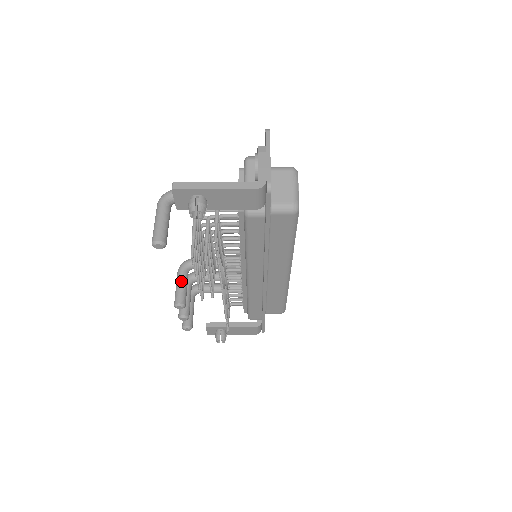
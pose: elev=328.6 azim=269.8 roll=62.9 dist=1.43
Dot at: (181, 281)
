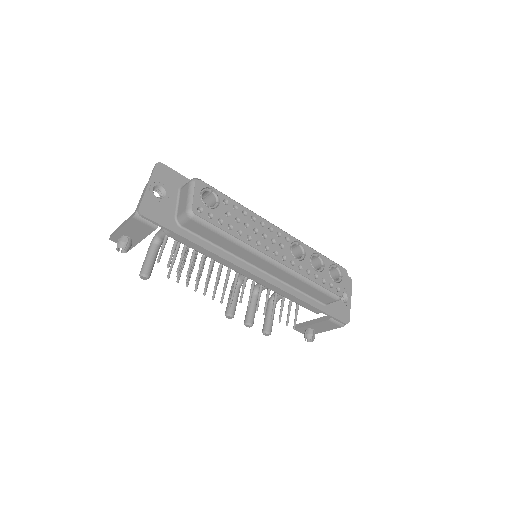
Dot at: (230, 295)
